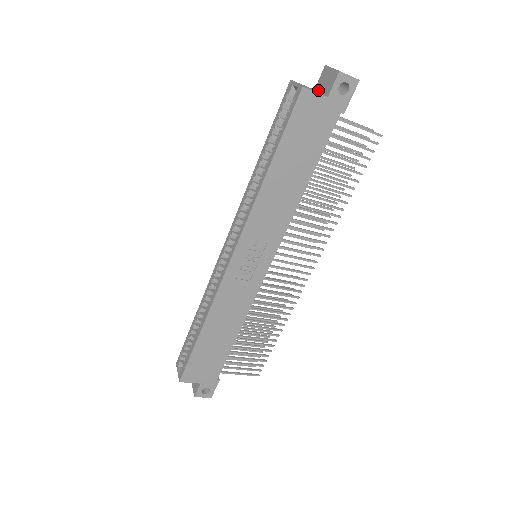
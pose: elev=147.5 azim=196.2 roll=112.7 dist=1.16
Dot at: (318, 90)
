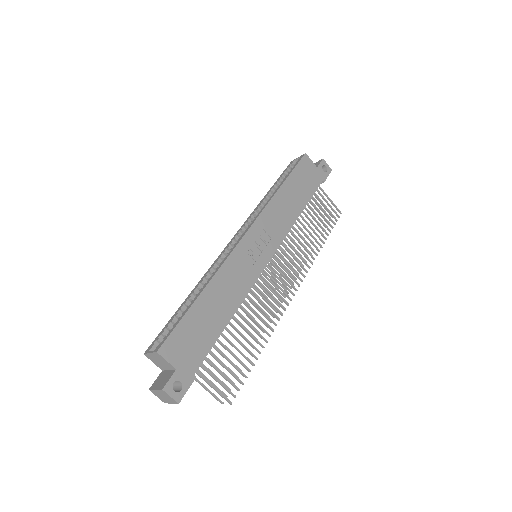
Dot at: occluded
